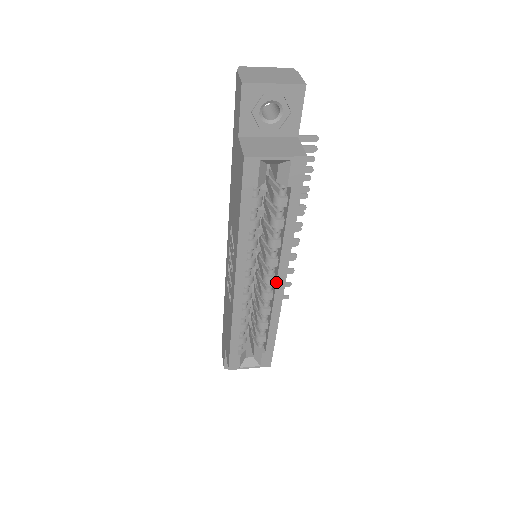
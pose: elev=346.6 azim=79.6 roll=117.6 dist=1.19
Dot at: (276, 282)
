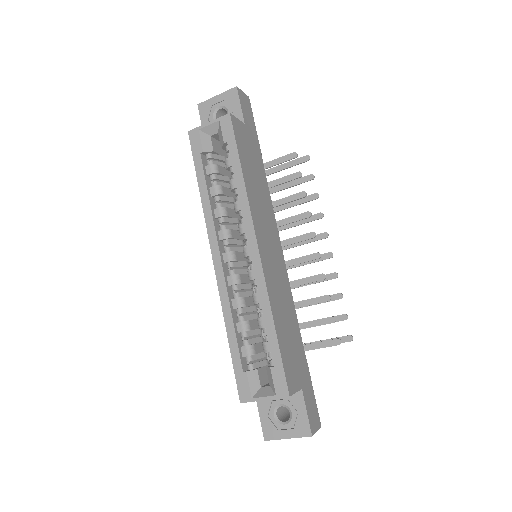
Dot at: (249, 248)
